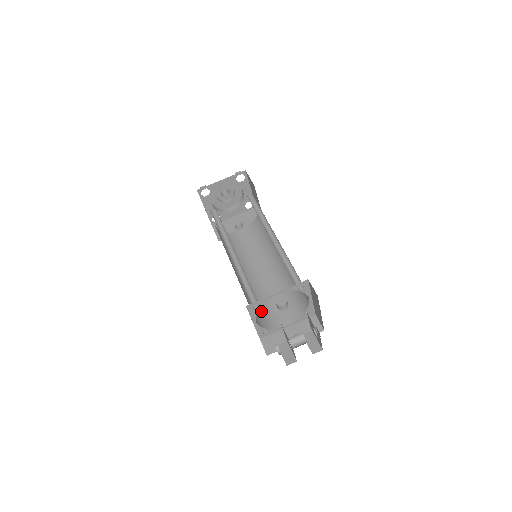
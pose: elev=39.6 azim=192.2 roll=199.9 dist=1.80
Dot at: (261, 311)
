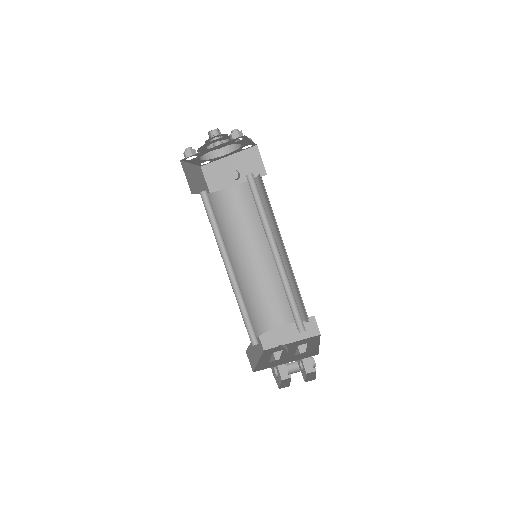
Dot at: (259, 310)
